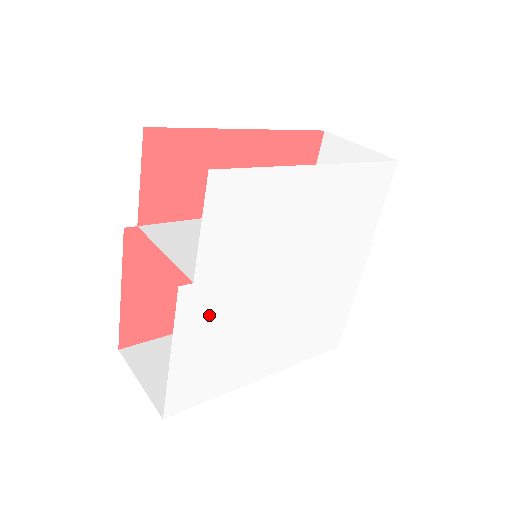
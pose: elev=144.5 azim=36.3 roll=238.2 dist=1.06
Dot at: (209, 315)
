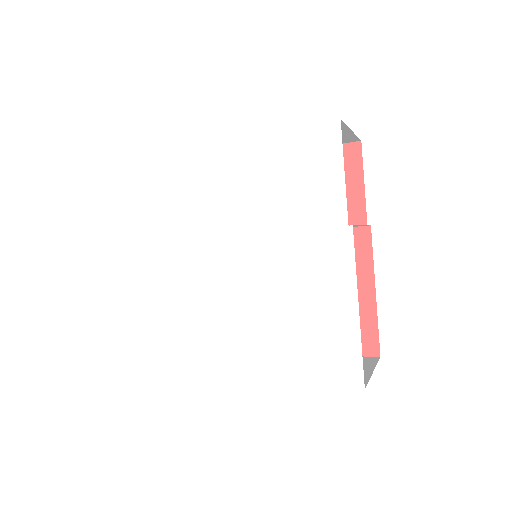
Dot at: (162, 277)
